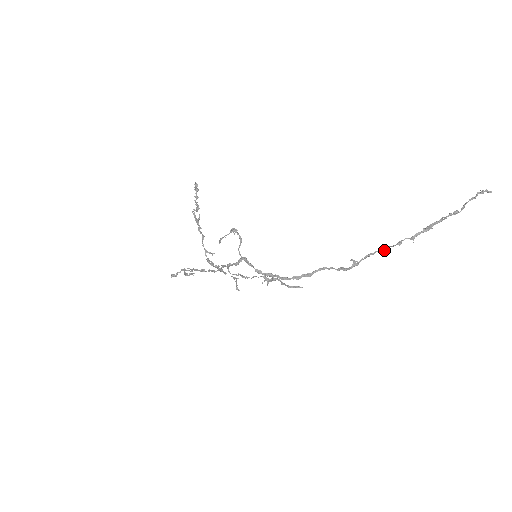
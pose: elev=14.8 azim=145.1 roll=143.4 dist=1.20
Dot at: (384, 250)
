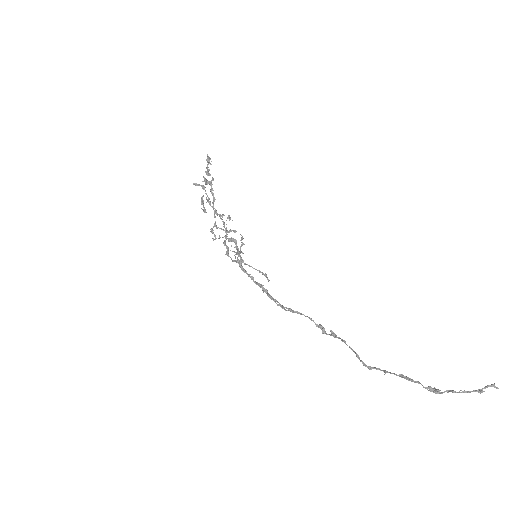
Dot at: (357, 357)
